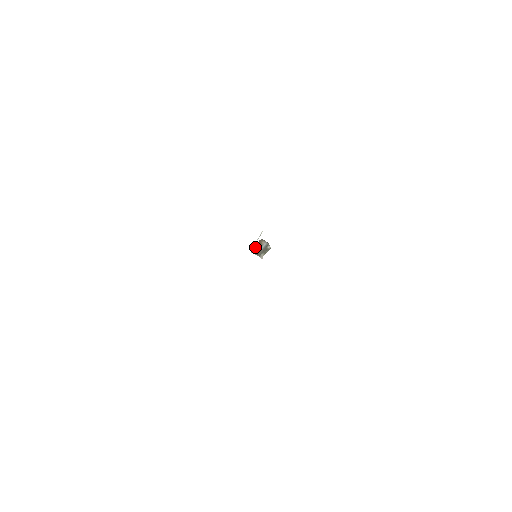
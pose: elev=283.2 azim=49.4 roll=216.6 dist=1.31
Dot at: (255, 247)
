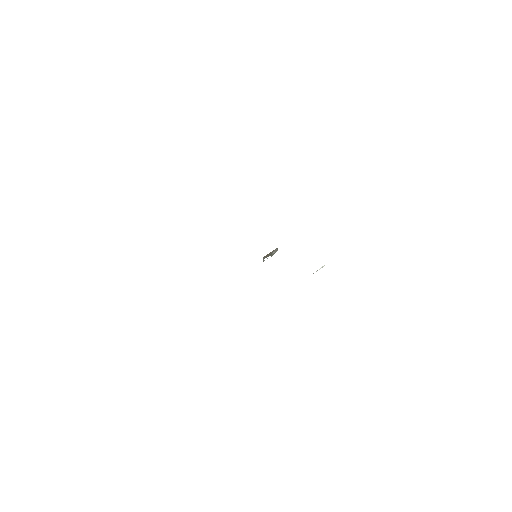
Dot at: occluded
